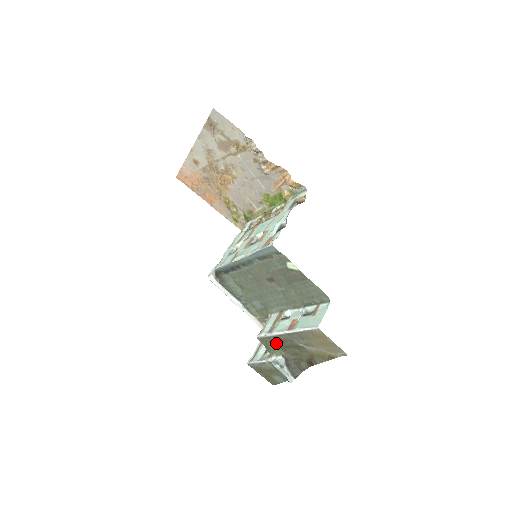
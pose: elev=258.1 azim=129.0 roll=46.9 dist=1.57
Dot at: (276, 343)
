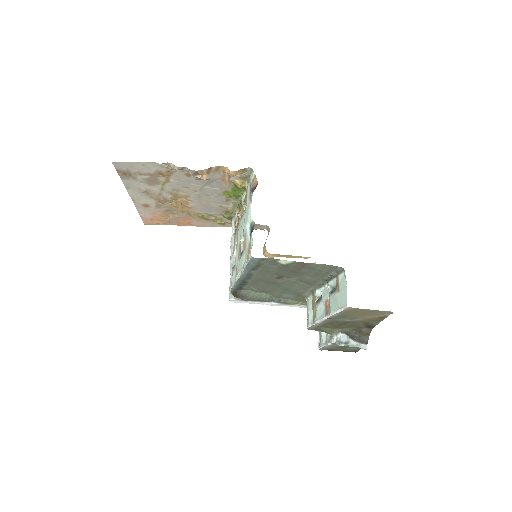
Dot at: (326, 327)
